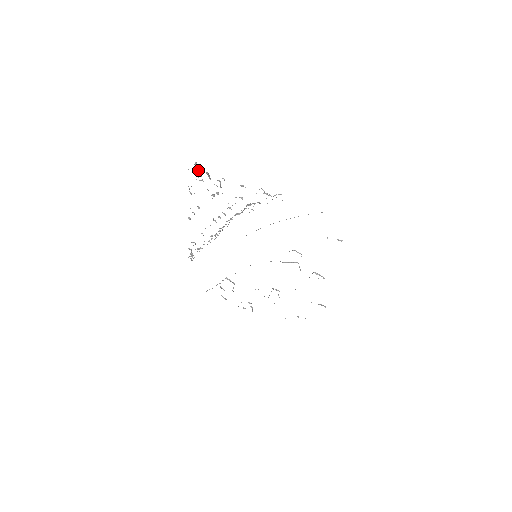
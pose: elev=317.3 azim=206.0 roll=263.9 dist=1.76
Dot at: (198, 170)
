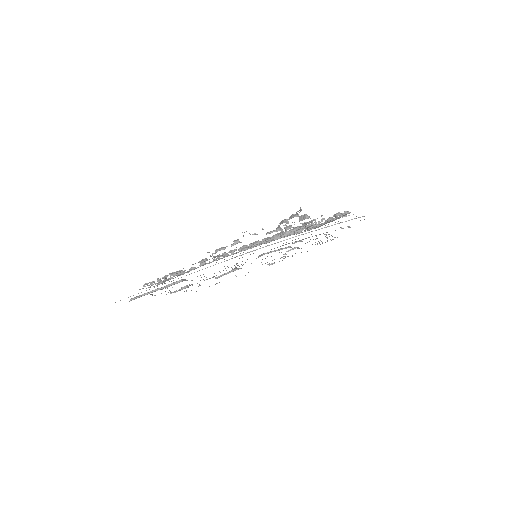
Dot at: (298, 215)
